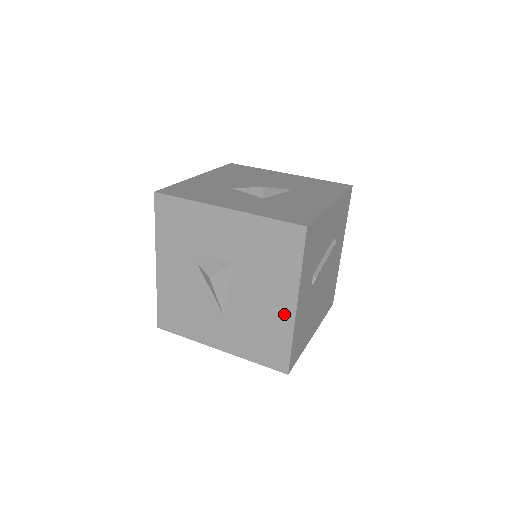
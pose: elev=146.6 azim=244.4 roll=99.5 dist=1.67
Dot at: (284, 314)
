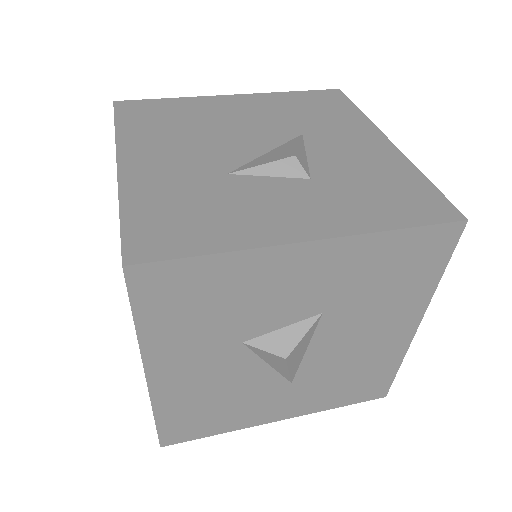
Dot at: (396, 342)
